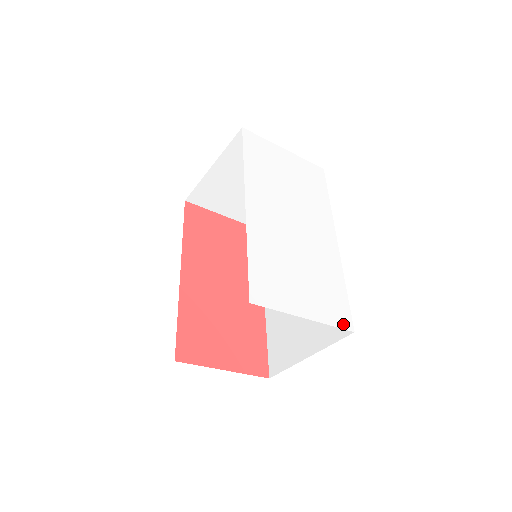
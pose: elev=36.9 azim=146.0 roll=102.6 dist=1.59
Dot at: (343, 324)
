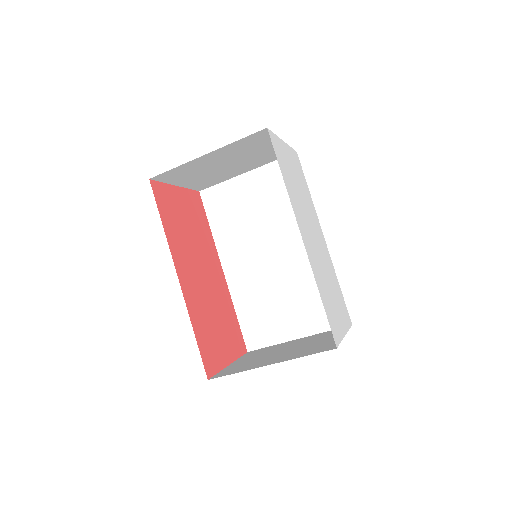
Dot at: (349, 323)
